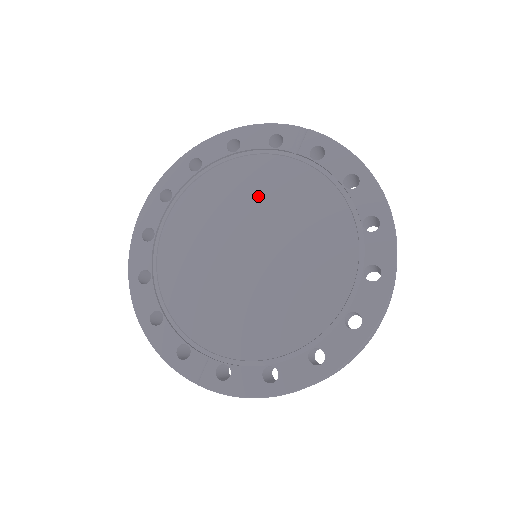
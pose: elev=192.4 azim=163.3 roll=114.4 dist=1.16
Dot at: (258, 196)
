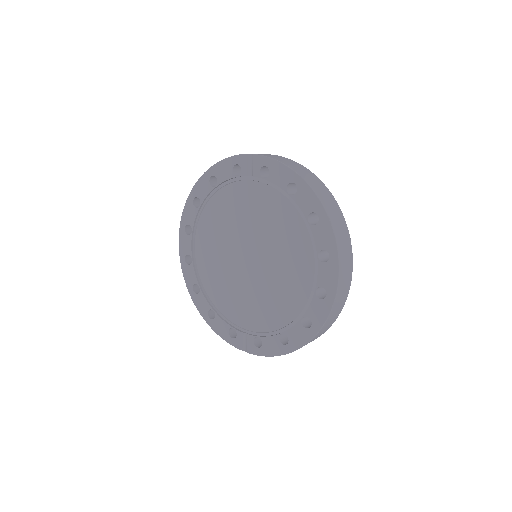
Dot at: (240, 215)
